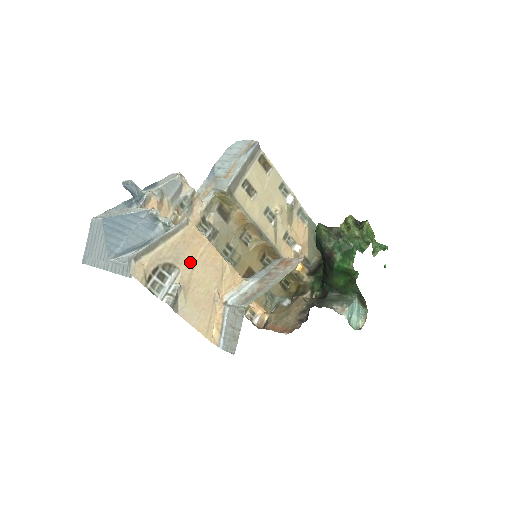
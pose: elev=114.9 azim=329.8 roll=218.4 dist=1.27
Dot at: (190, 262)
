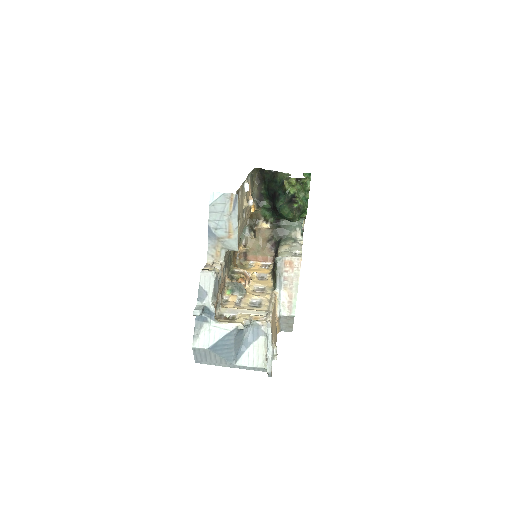
Dot at: (273, 332)
